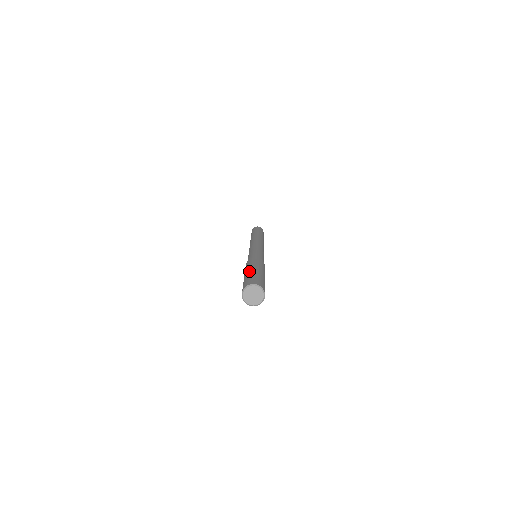
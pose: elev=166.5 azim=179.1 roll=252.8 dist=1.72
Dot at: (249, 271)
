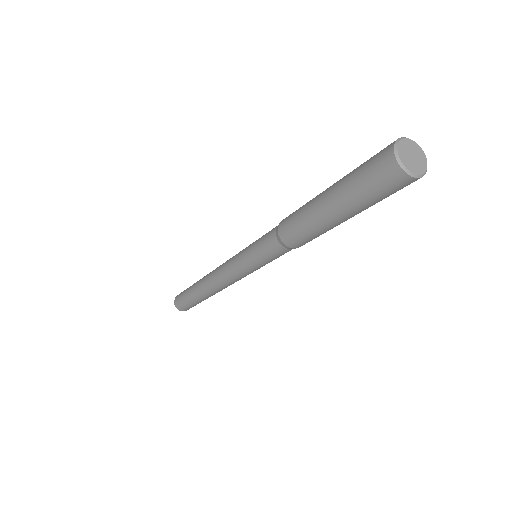
Dot at: occluded
